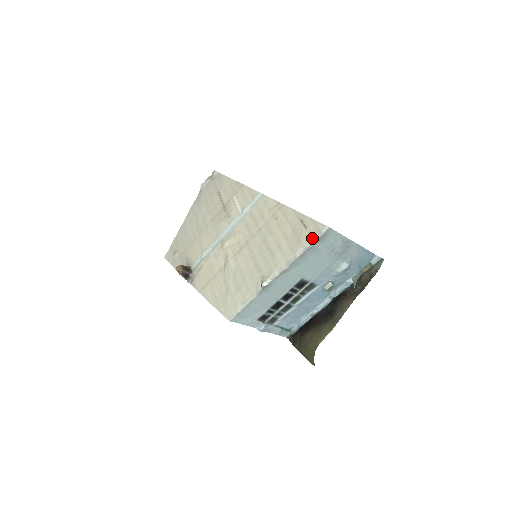
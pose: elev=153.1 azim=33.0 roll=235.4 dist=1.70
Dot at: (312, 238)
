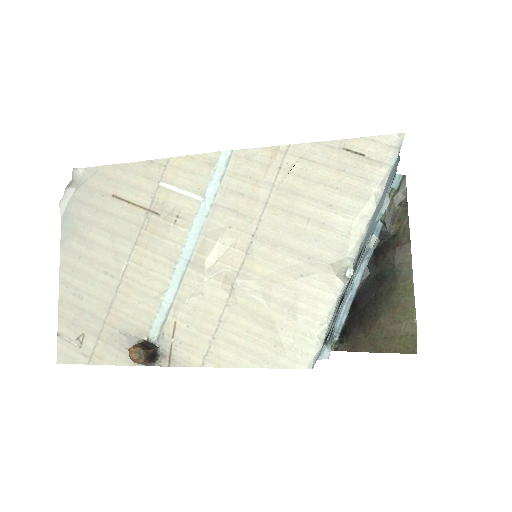
Dot at: (387, 163)
